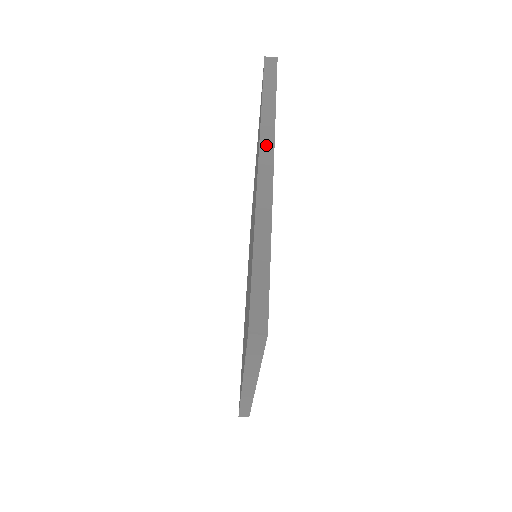
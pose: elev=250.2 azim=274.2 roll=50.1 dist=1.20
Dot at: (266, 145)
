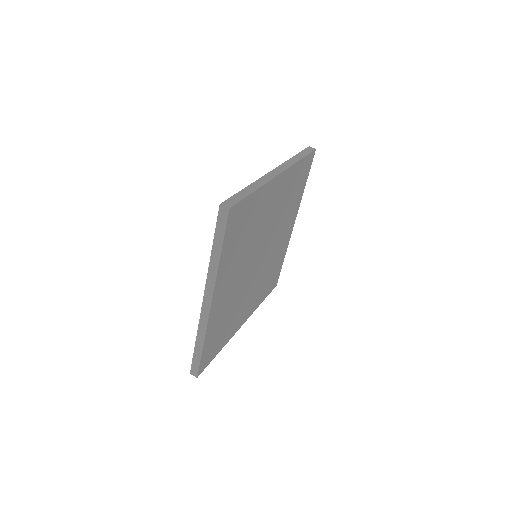
Dot at: (284, 166)
